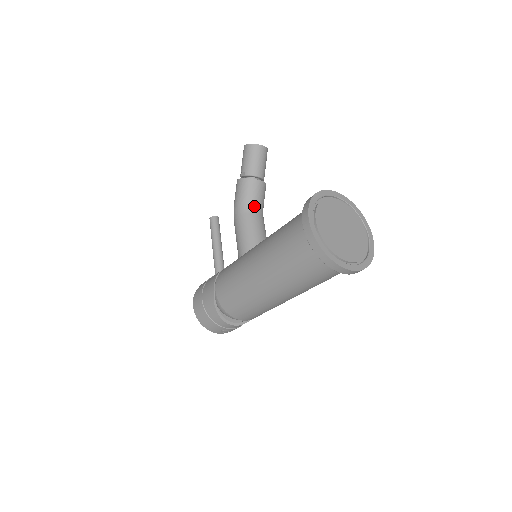
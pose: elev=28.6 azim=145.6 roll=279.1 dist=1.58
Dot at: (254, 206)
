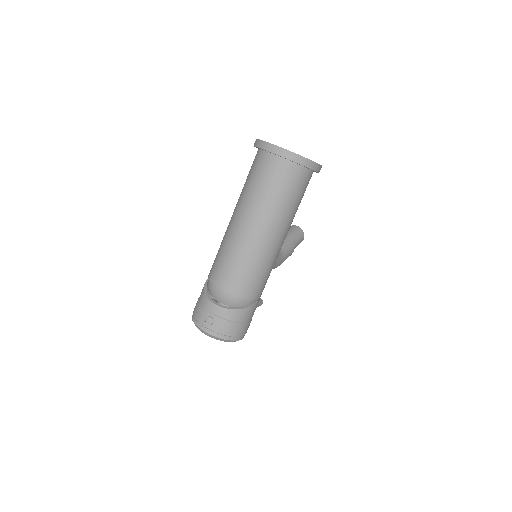
Dot at: occluded
